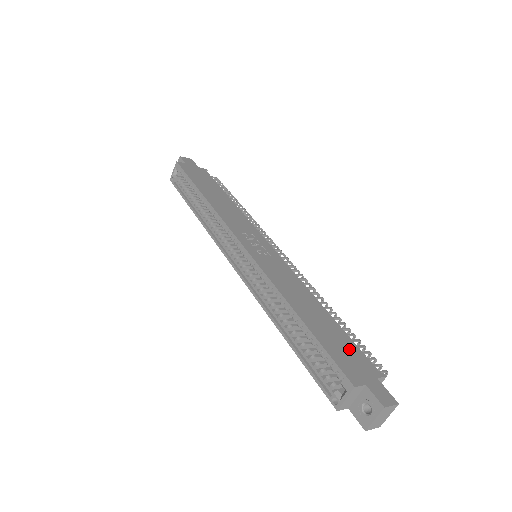
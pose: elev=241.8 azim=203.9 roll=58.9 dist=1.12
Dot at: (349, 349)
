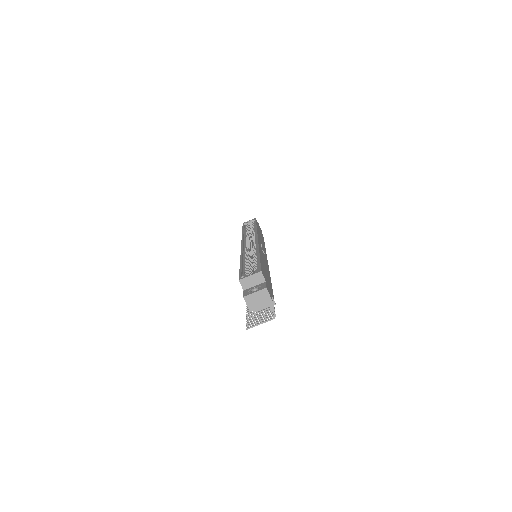
Dot at: (269, 283)
